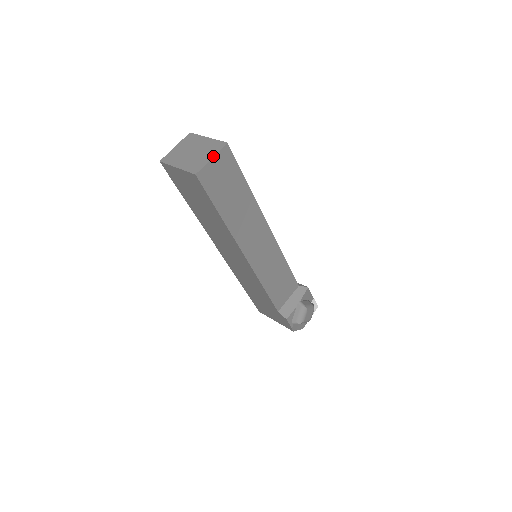
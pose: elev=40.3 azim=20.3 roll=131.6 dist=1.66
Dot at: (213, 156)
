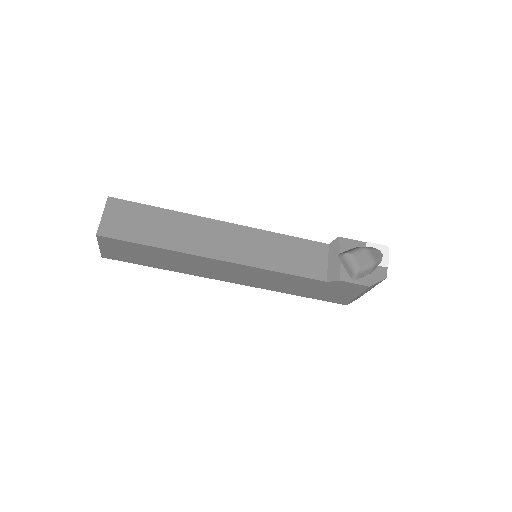
Dot at: occluded
